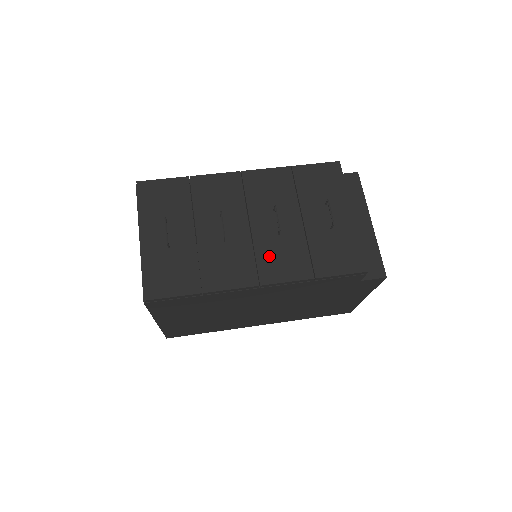
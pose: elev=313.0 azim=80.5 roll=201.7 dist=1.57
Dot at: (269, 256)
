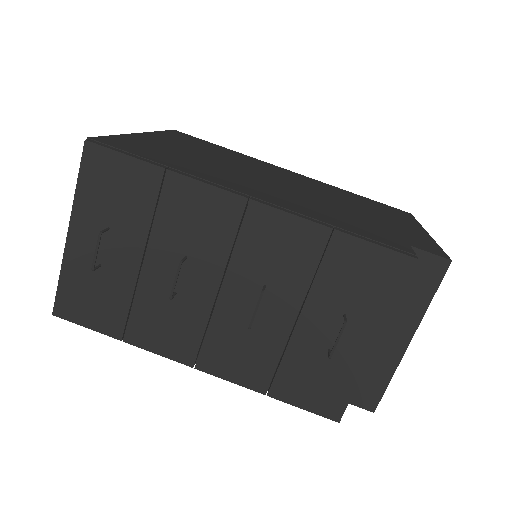
Dot at: (224, 341)
